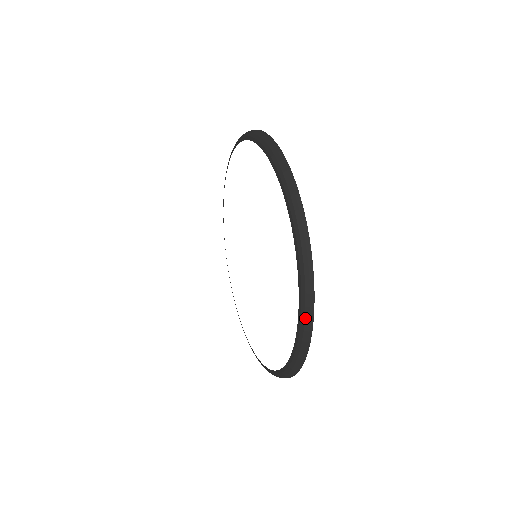
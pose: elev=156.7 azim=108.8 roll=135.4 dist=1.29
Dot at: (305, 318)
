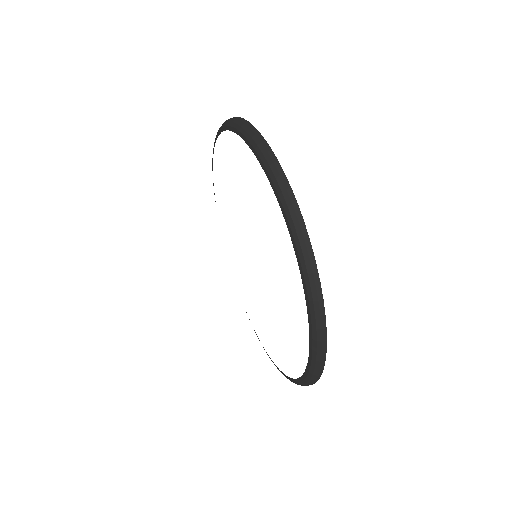
Dot at: (315, 368)
